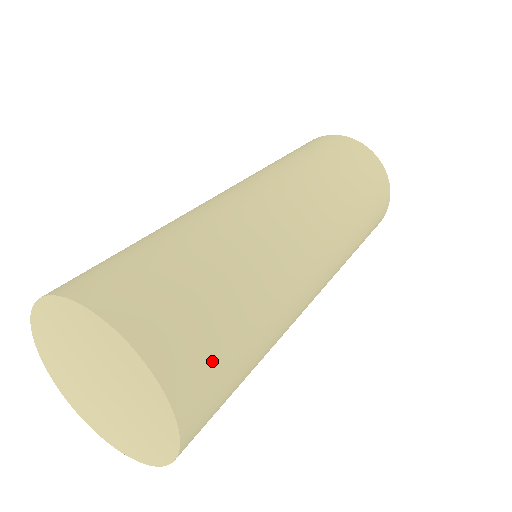
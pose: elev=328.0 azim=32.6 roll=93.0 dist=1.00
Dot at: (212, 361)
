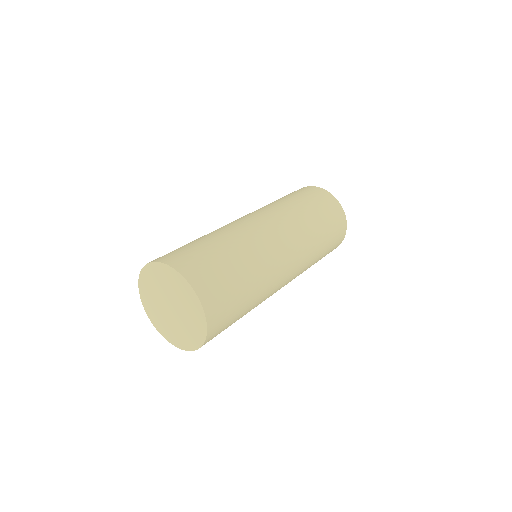
Dot at: (201, 261)
